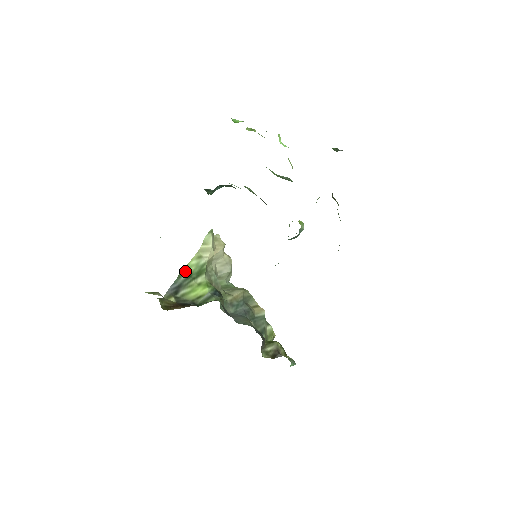
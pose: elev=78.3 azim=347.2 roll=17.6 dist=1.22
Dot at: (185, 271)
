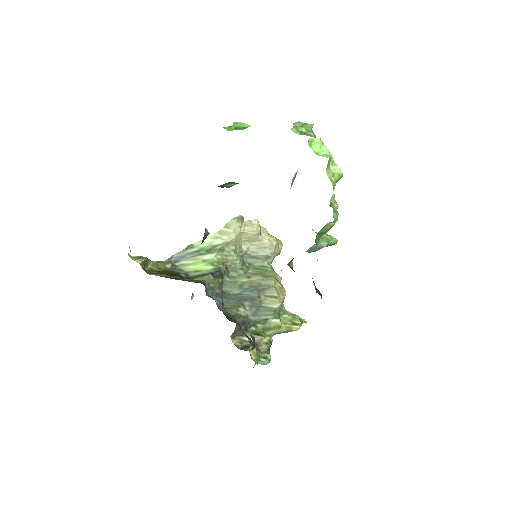
Dot at: (194, 246)
